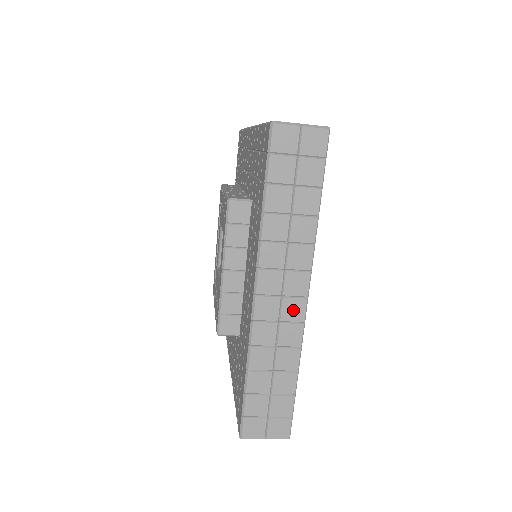
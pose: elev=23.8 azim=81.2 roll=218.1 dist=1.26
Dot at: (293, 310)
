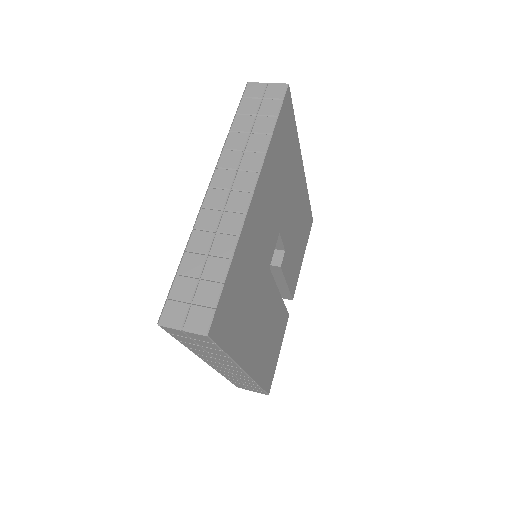
Dot at: (238, 373)
